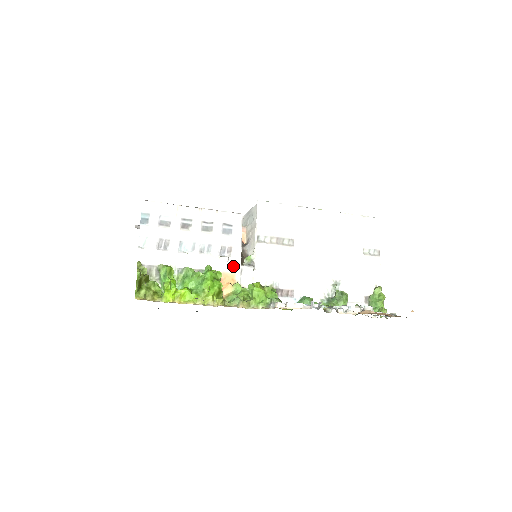
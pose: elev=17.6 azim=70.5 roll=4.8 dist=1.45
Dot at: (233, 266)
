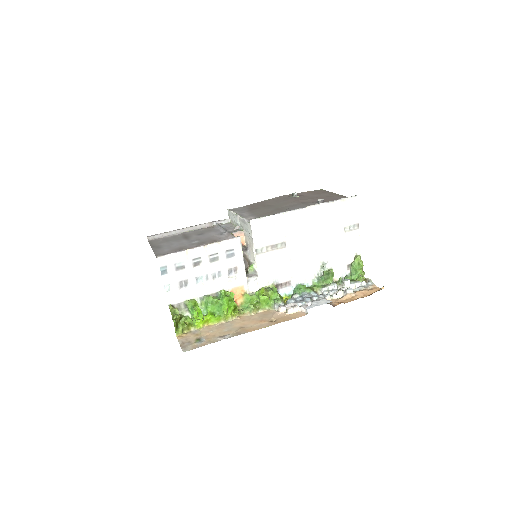
Dot at: (241, 280)
